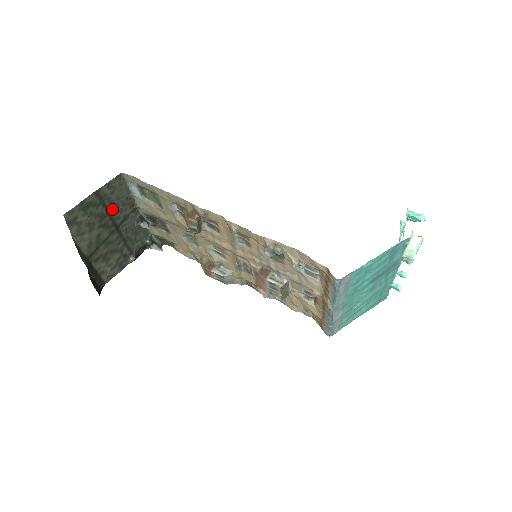
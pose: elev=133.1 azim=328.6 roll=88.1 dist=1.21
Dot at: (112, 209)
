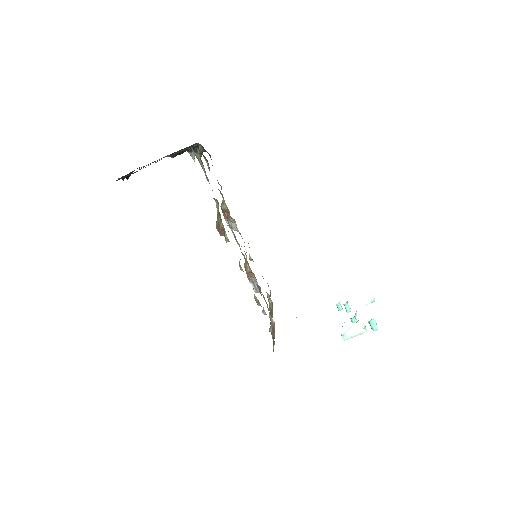
Dot at: occluded
